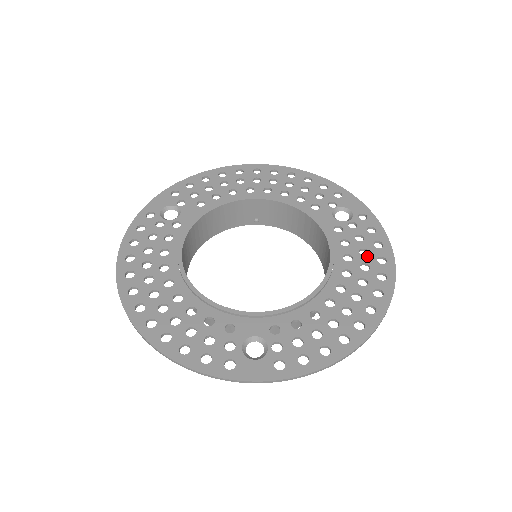
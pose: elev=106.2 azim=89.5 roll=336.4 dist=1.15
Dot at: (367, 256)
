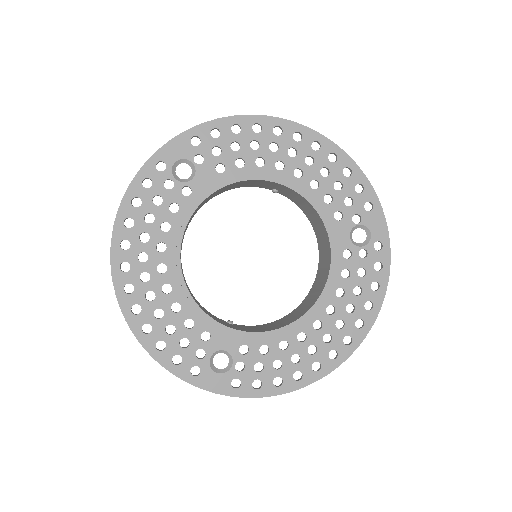
Dot at: (358, 297)
